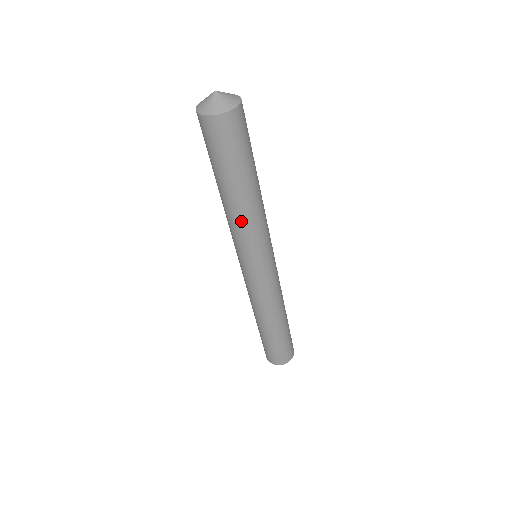
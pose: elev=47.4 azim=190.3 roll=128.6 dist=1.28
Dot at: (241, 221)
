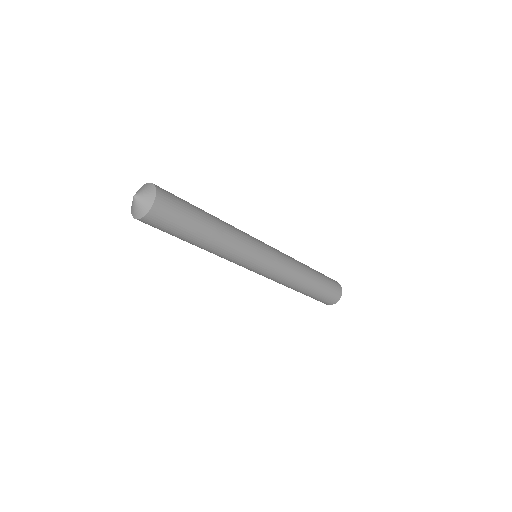
Dot at: (217, 254)
